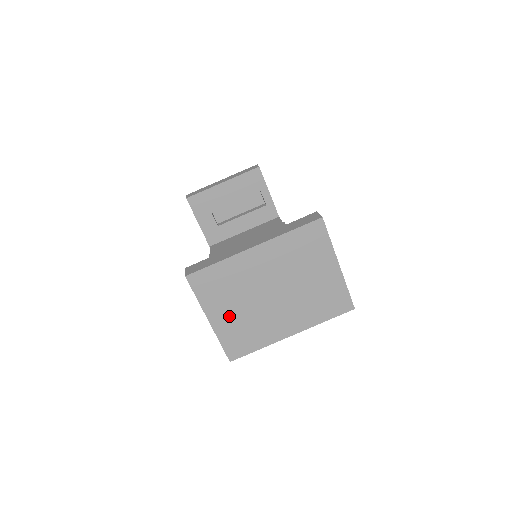
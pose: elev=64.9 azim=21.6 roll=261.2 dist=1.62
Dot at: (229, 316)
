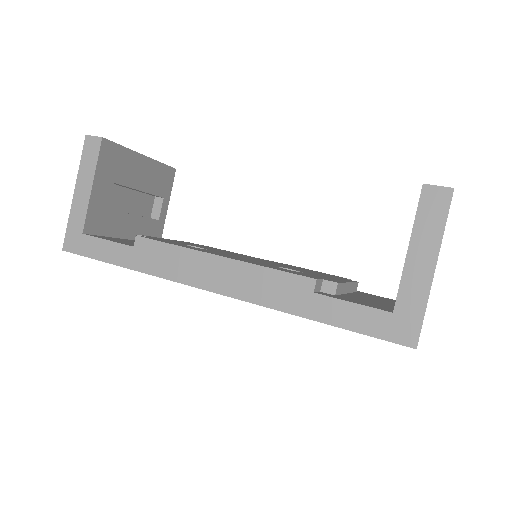
Dot at: occluded
